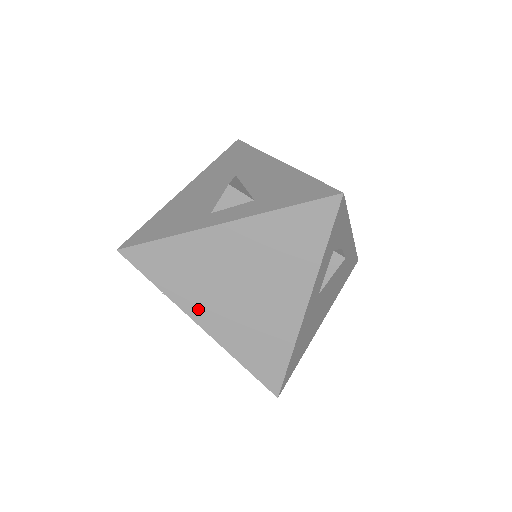
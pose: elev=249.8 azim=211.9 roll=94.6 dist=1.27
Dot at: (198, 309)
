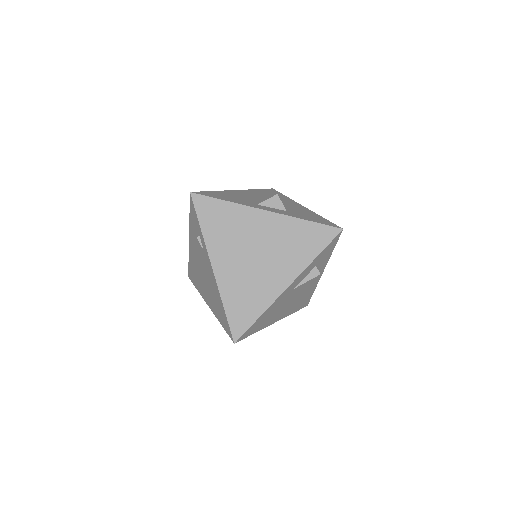
Dot at: (218, 255)
